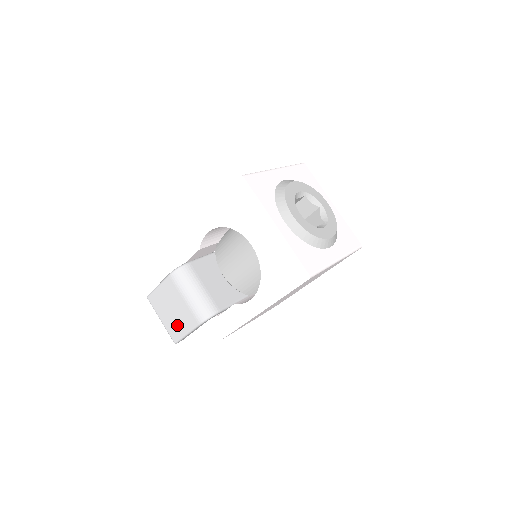
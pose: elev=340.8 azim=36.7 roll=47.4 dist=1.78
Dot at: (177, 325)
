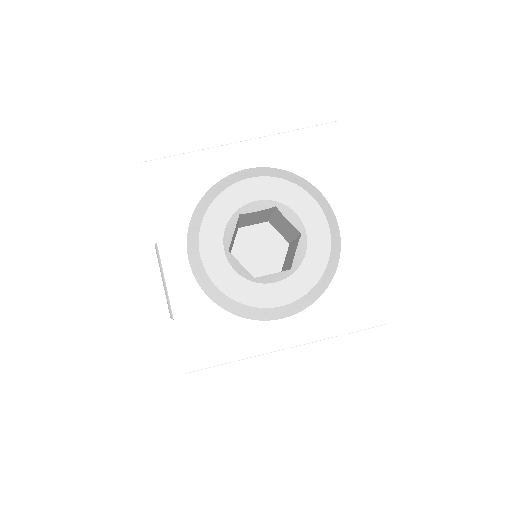
Dot at: occluded
